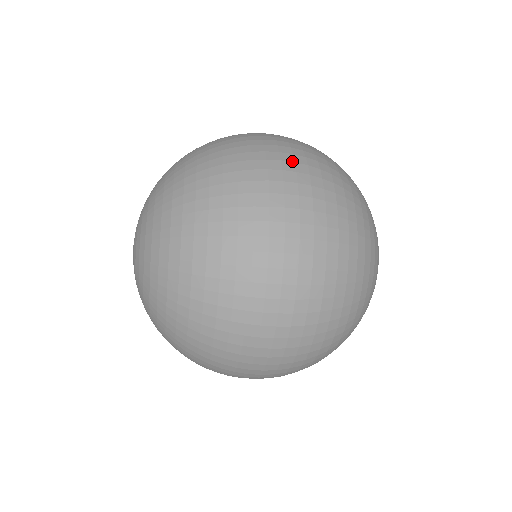
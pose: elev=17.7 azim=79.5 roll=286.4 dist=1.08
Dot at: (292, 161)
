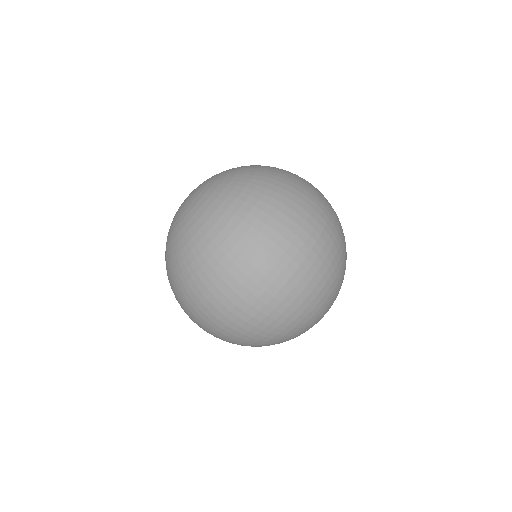
Dot at: occluded
